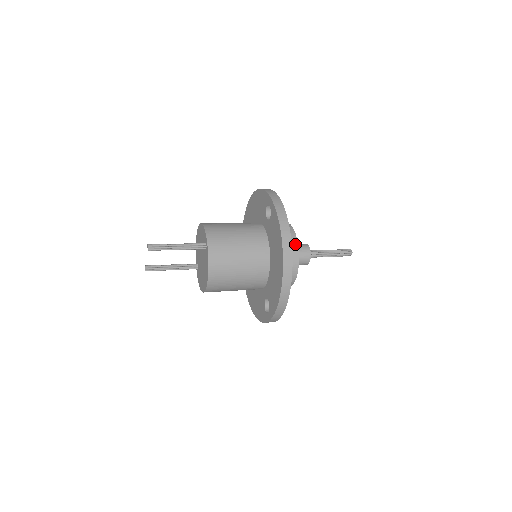
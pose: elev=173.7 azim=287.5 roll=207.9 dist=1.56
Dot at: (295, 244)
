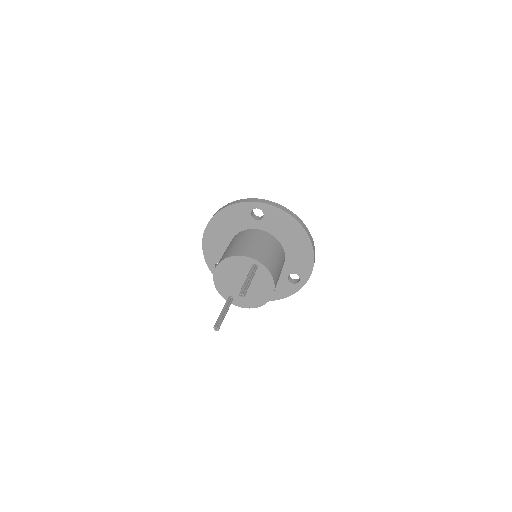
Dot at: occluded
